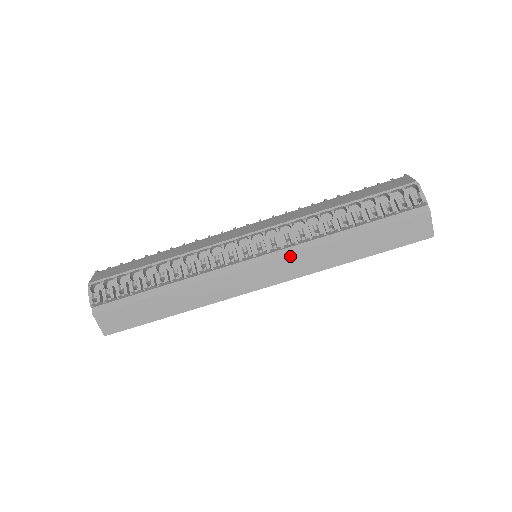
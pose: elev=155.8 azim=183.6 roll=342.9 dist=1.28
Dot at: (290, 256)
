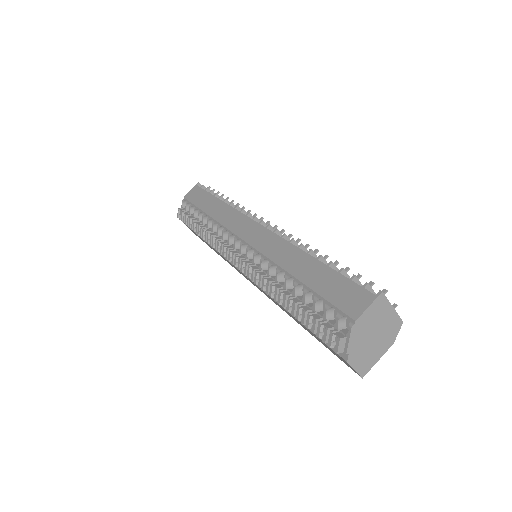
Dot at: (257, 285)
